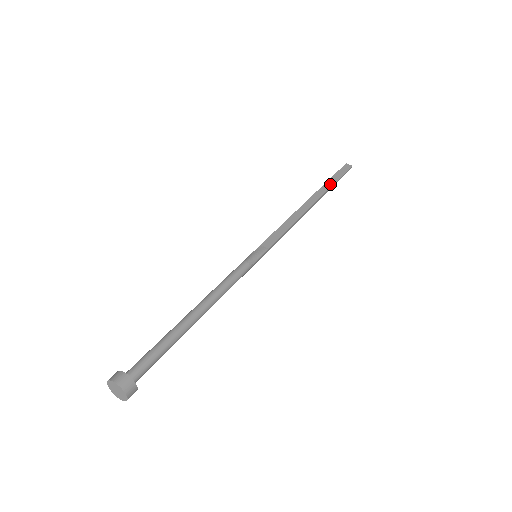
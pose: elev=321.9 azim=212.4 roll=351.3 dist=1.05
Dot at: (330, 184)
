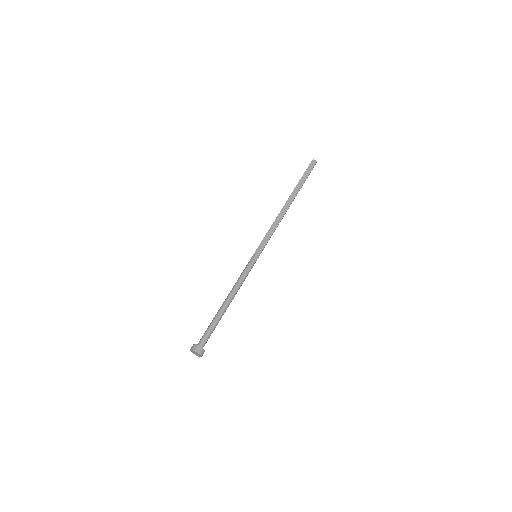
Dot at: (301, 184)
